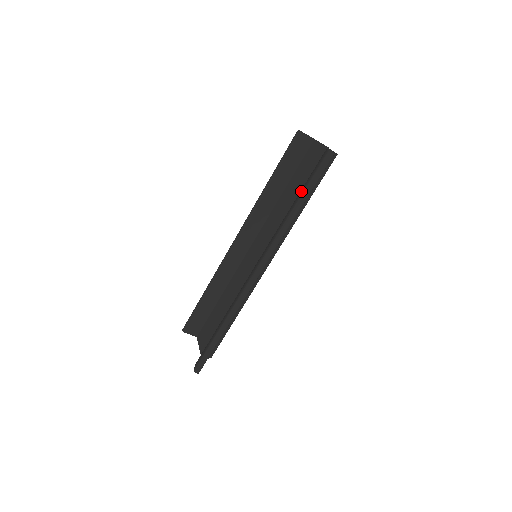
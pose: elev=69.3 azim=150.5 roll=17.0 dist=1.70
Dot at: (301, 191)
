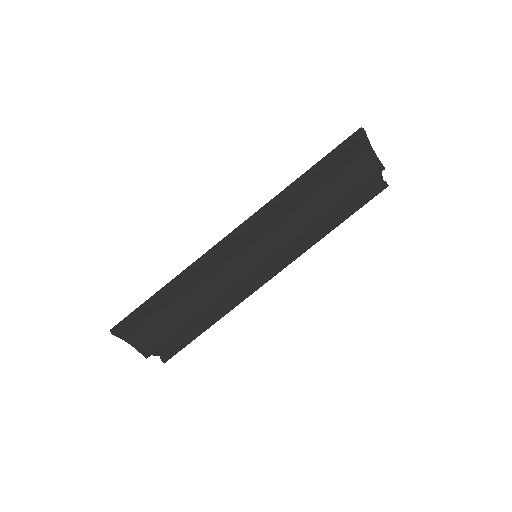
Dot at: occluded
